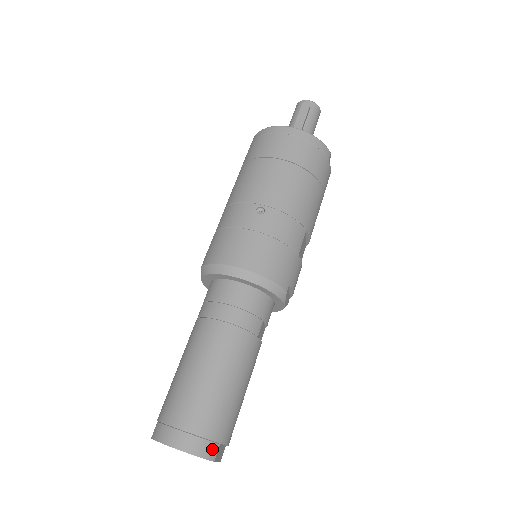
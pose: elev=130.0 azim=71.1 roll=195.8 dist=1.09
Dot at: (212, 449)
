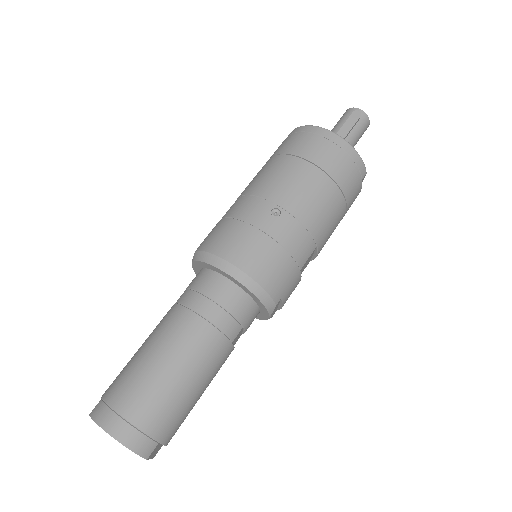
Dot at: (149, 447)
